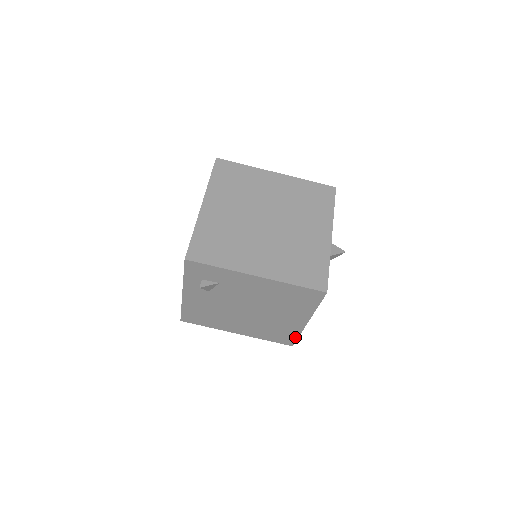
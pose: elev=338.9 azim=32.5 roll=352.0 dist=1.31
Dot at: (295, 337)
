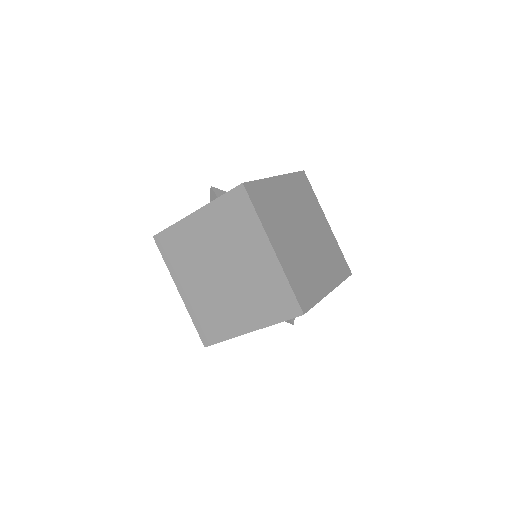
Dot at: occluded
